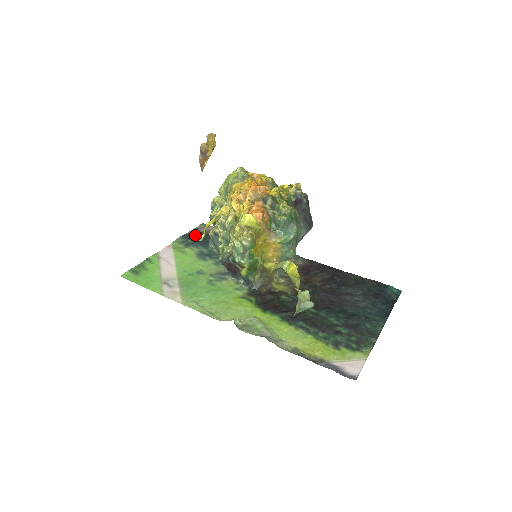
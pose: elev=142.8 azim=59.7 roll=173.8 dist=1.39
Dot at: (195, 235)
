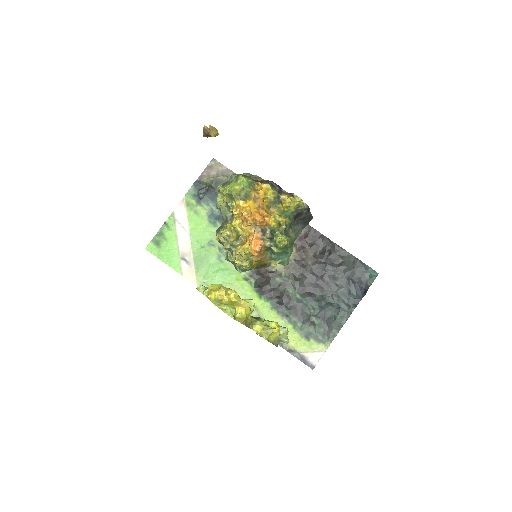
Dot at: (206, 188)
